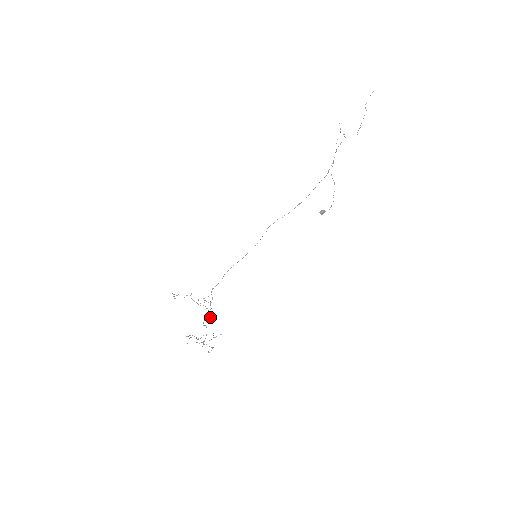
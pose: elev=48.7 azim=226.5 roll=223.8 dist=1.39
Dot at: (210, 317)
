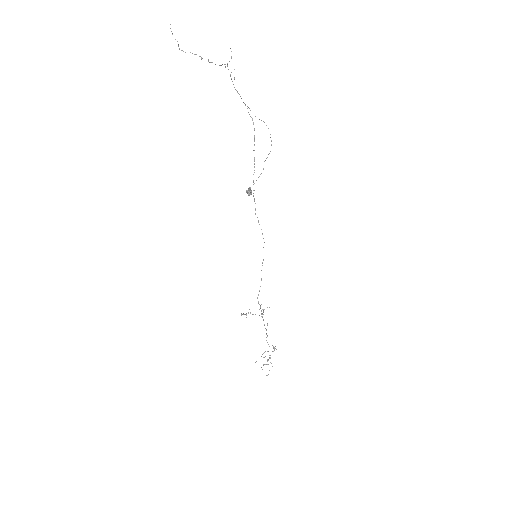
Dot at: (266, 330)
